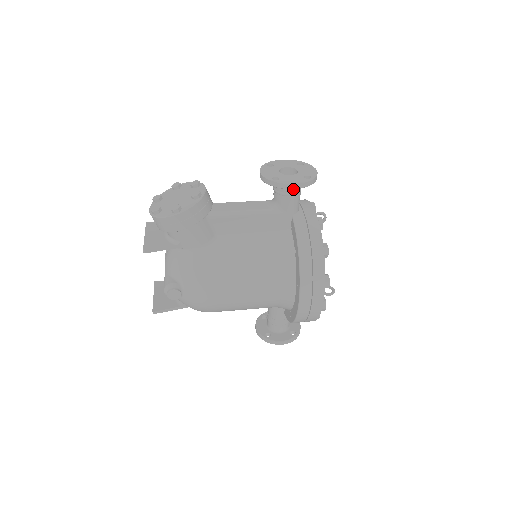
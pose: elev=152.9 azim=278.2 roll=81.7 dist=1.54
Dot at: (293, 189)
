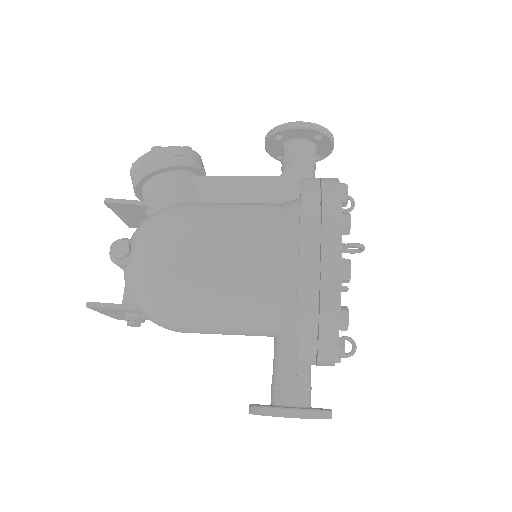
Dot at: (302, 147)
